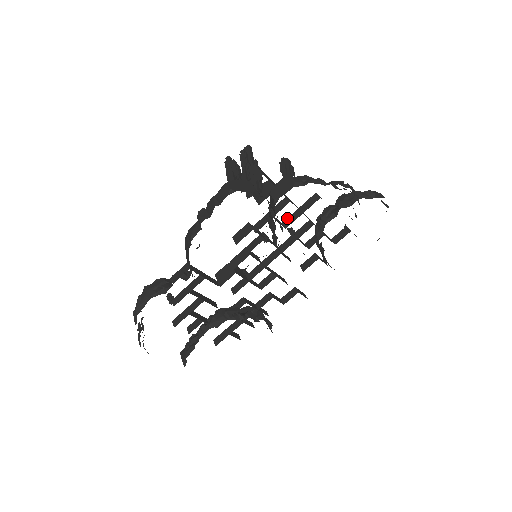
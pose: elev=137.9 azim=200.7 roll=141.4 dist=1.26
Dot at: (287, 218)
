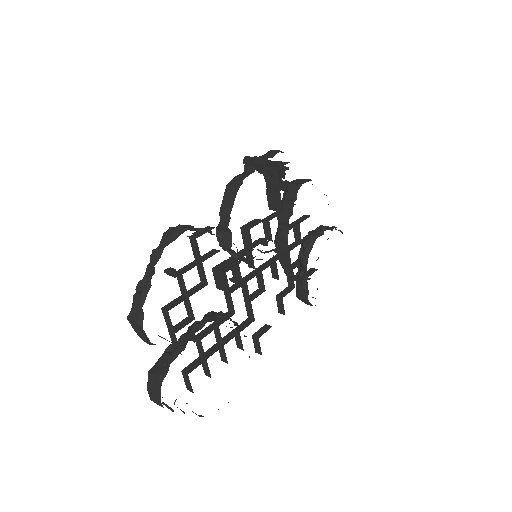
Dot at: occluded
